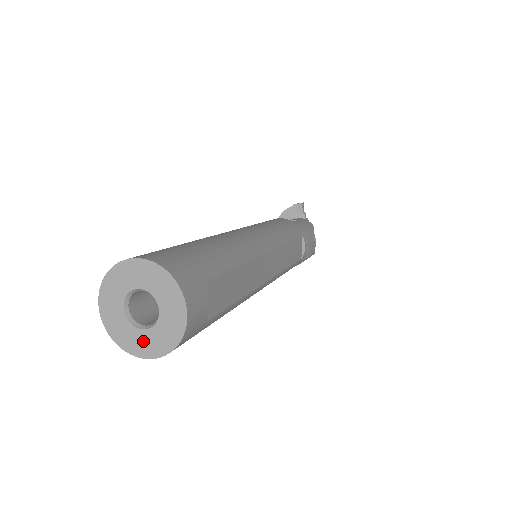
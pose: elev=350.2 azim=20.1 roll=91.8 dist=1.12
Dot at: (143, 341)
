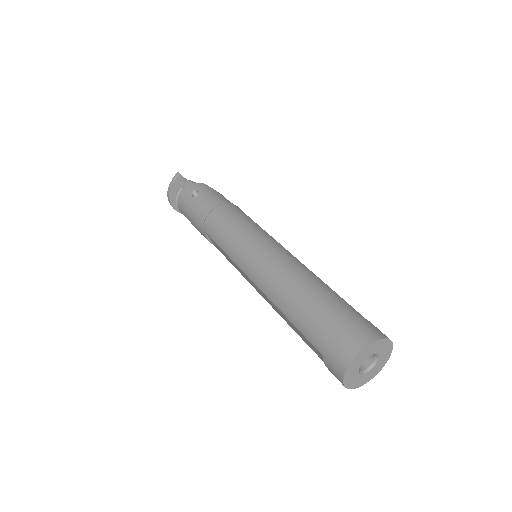
Dot at: (373, 372)
